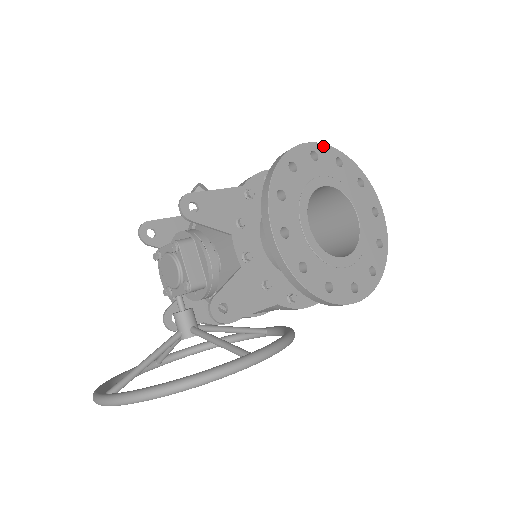
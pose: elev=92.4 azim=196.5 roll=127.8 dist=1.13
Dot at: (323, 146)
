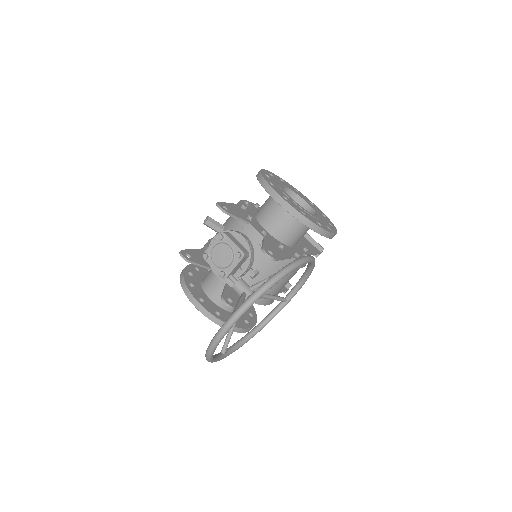
Dot at: (271, 173)
